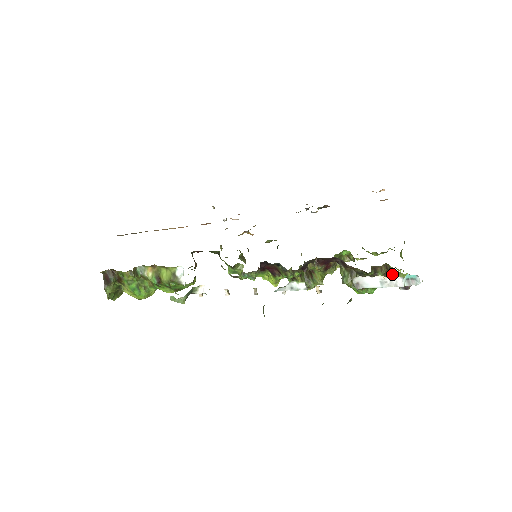
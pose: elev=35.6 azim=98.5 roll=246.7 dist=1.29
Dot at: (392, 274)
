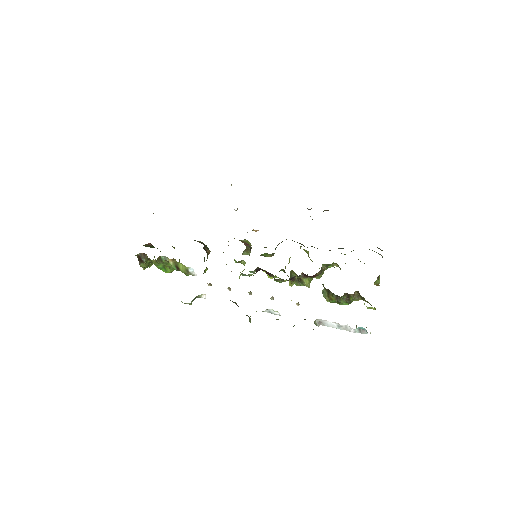
Dot at: (363, 298)
